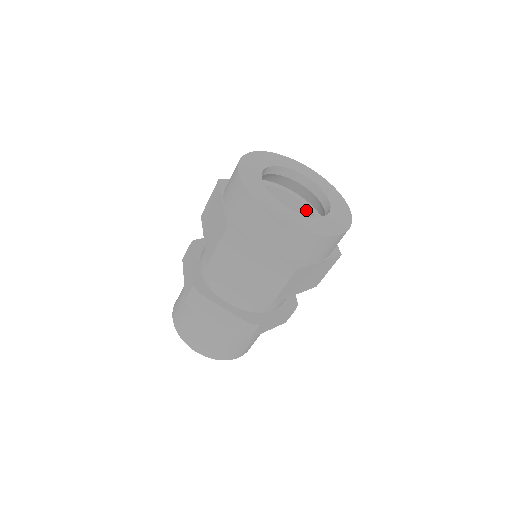
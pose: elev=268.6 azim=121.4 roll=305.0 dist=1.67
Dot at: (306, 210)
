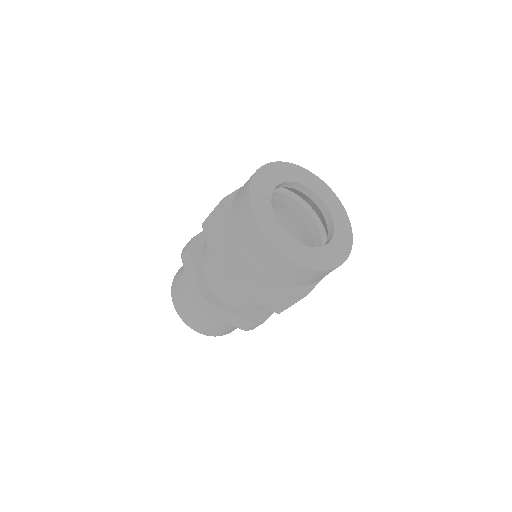
Dot at: (304, 211)
